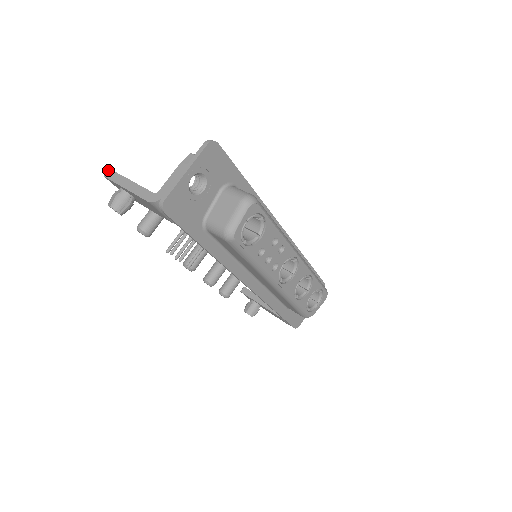
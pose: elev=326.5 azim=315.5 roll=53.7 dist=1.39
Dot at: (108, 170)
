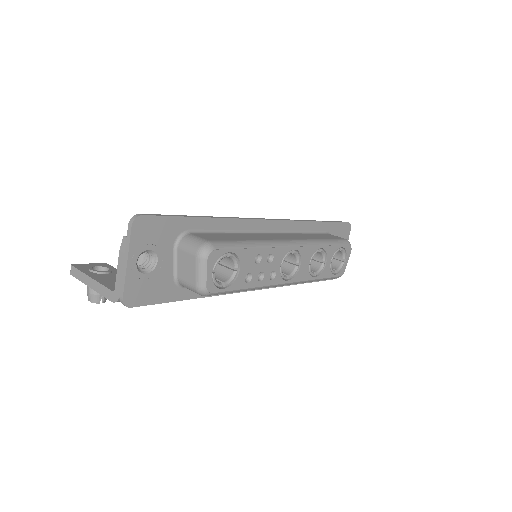
Dot at: occluded
